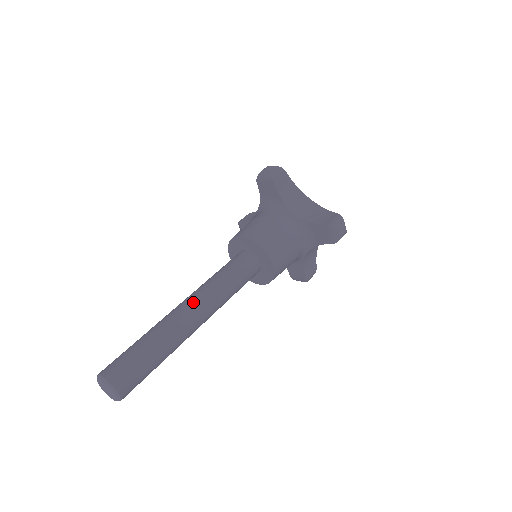
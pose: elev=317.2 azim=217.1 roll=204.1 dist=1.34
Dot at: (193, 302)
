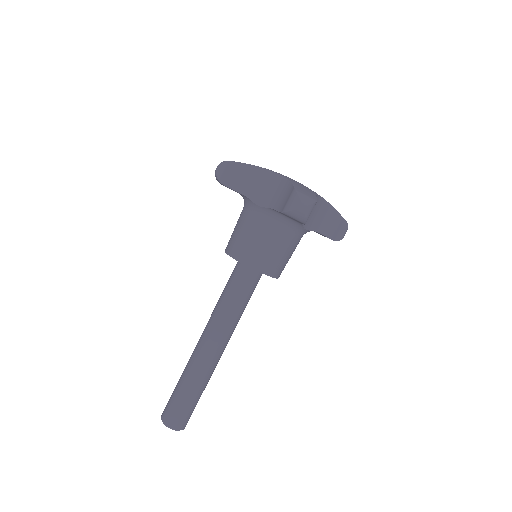
Dot at: (204, 337)
